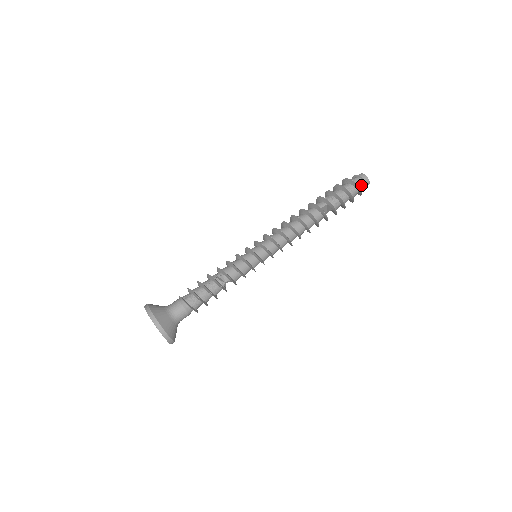
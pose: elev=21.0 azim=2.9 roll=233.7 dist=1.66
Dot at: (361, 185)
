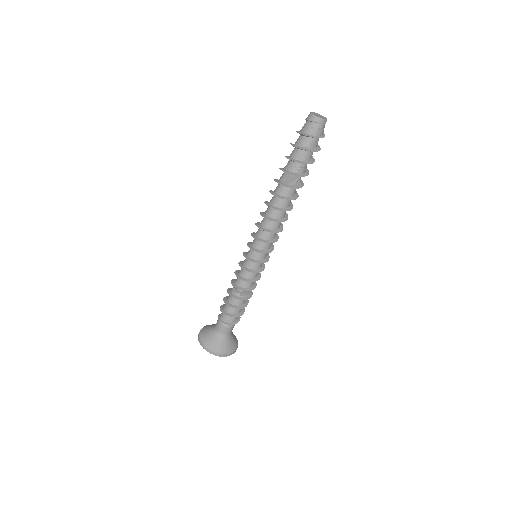
Dot at: (311, 130)
